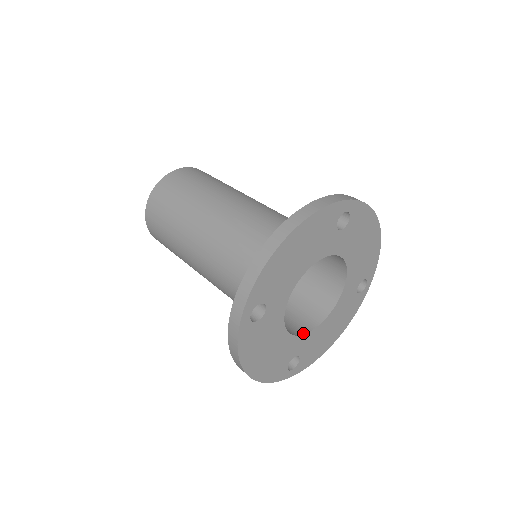
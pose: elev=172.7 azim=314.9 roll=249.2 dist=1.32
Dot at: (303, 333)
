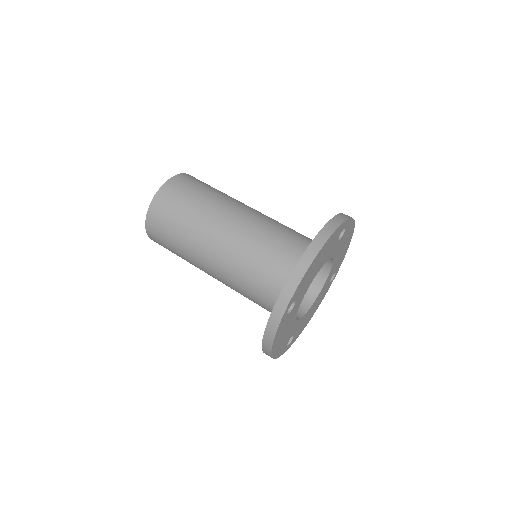
Dot at: (300, 318)
